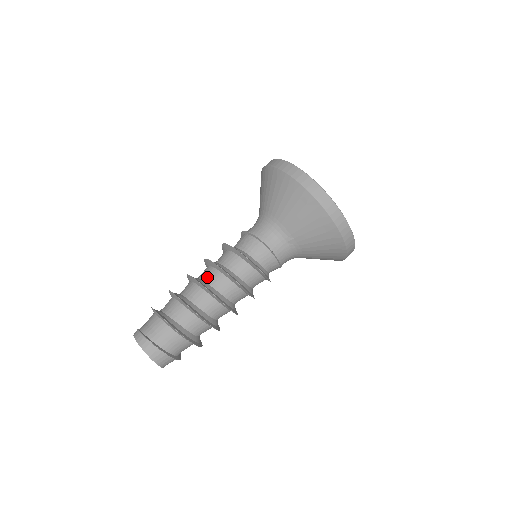
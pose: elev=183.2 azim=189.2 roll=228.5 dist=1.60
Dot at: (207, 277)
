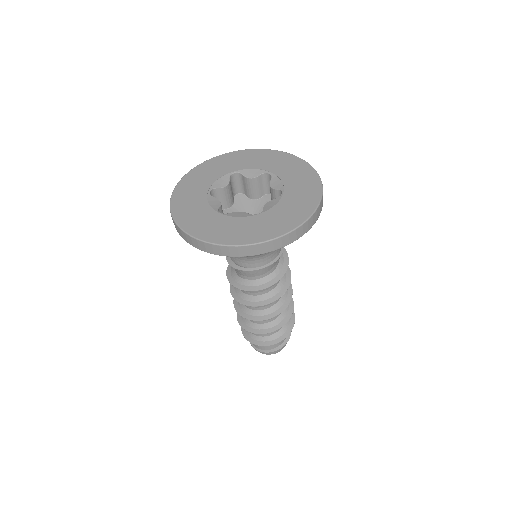
Dot at: (251, 307)
